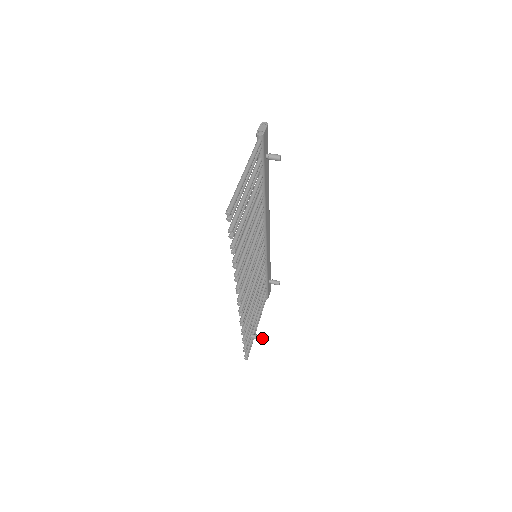
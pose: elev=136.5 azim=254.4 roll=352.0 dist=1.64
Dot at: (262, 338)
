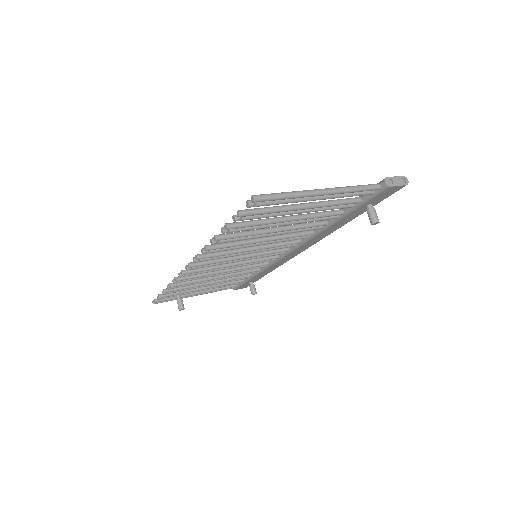
Dot at: (181, 308)
